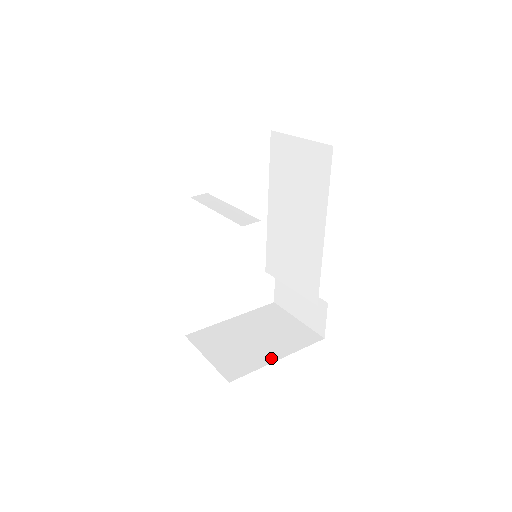
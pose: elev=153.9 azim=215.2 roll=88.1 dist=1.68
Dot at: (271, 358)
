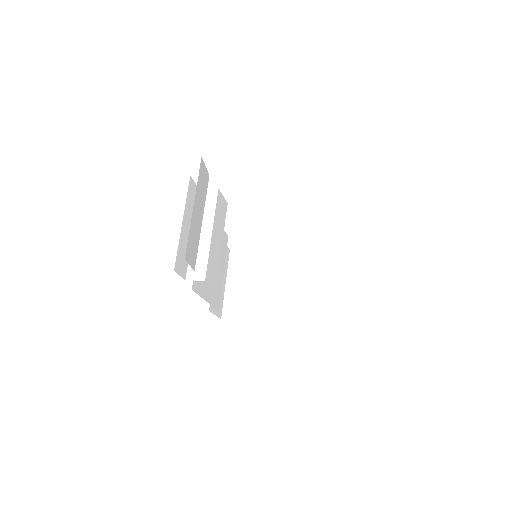
Dot at: (265, 316)
